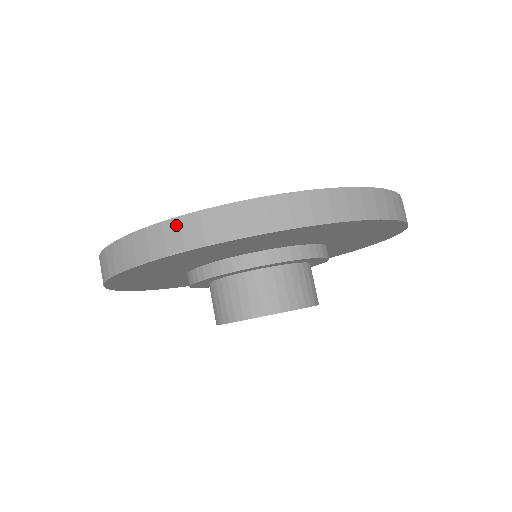
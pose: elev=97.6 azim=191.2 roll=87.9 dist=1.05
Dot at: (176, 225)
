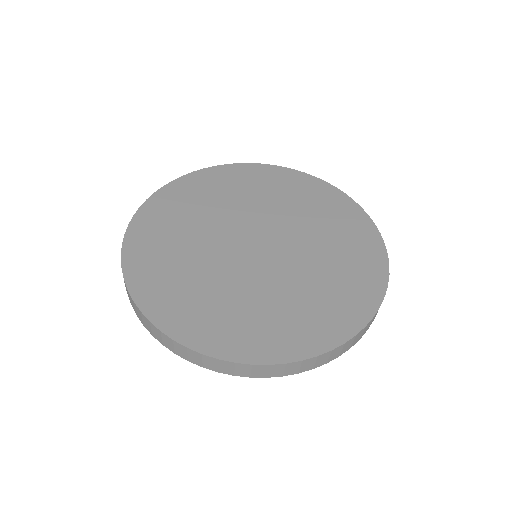
Dot at: (214, 361)
